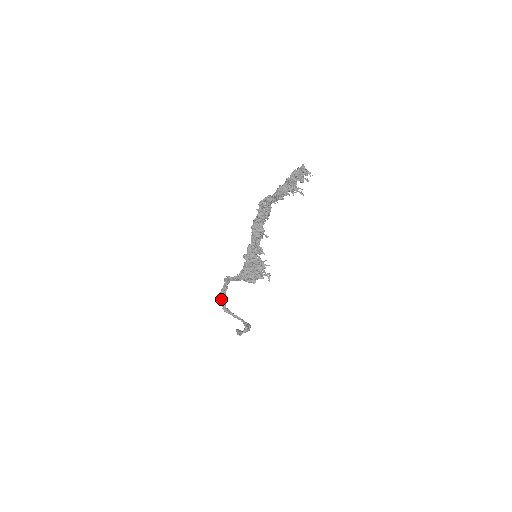
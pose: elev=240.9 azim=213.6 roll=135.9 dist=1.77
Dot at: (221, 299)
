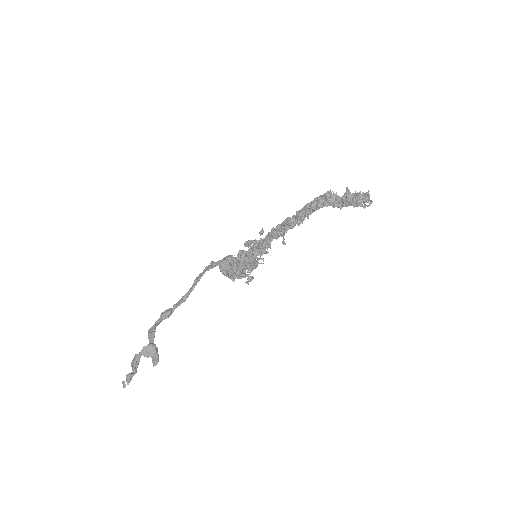
Dot at: (162, 315)
